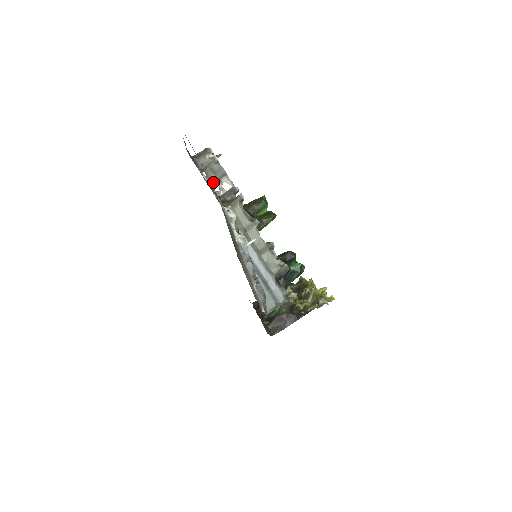
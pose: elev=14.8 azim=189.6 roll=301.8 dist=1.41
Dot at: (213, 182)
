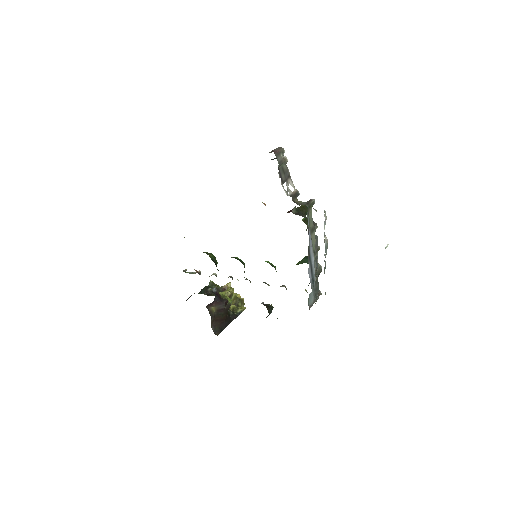
Dot at: (283, 181)
